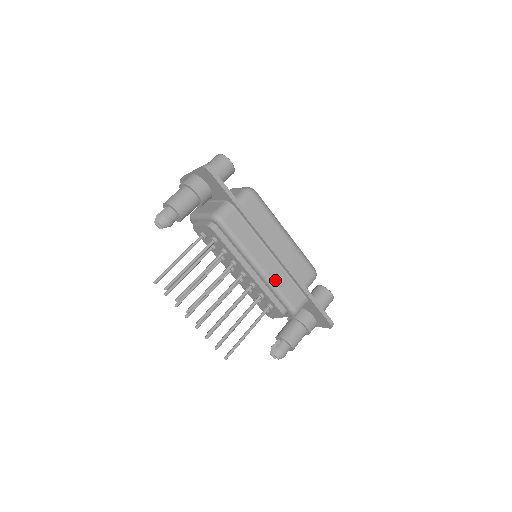
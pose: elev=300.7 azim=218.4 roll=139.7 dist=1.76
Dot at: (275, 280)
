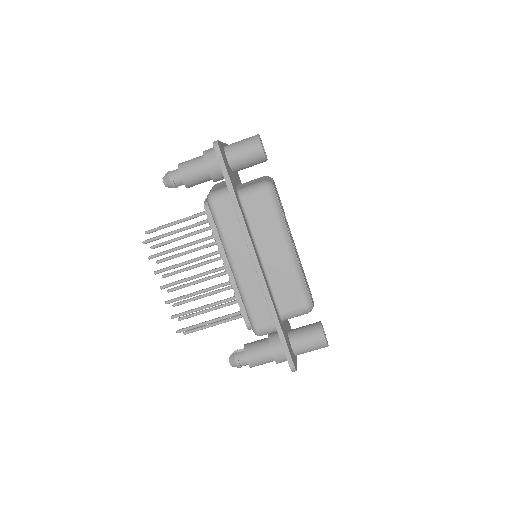
Dot at: (246, 289)
